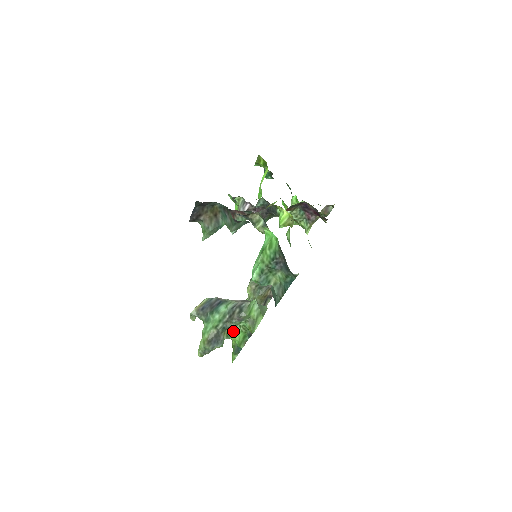
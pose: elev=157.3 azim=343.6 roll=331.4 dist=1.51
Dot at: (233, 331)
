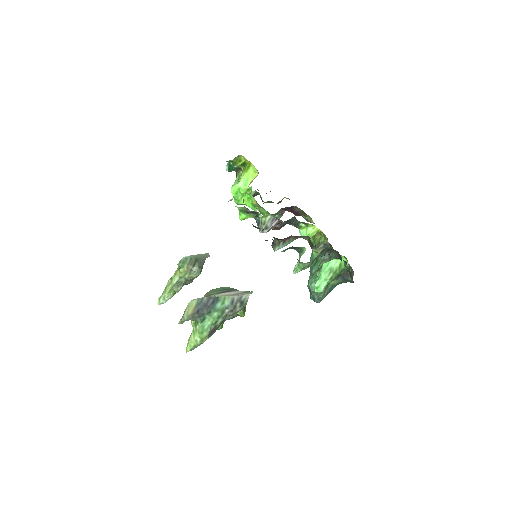
Dot at: occluded
